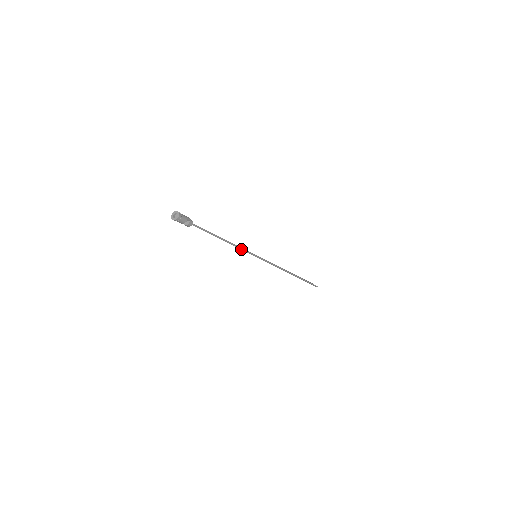
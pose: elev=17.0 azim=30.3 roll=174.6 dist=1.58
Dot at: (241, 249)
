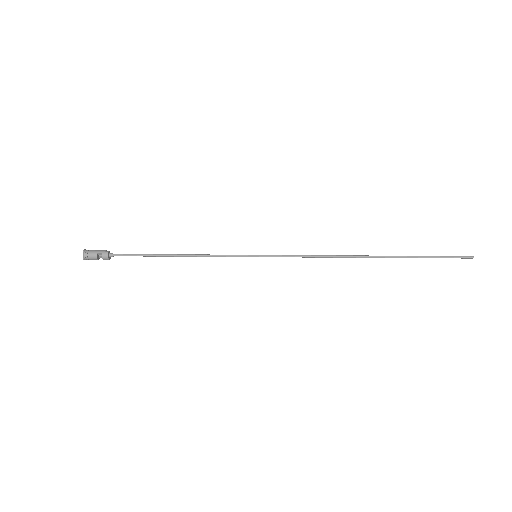
Dot at: (217, 256)
